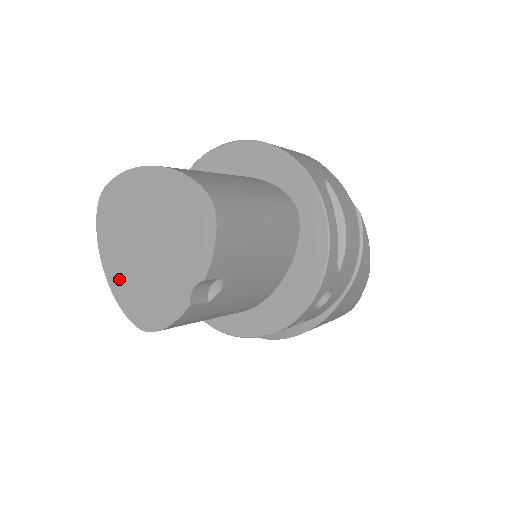
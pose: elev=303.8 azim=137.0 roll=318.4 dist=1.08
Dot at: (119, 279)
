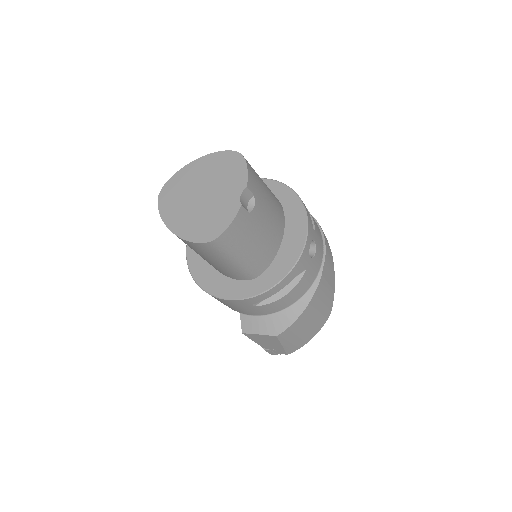
Dot at: (184, 226)
